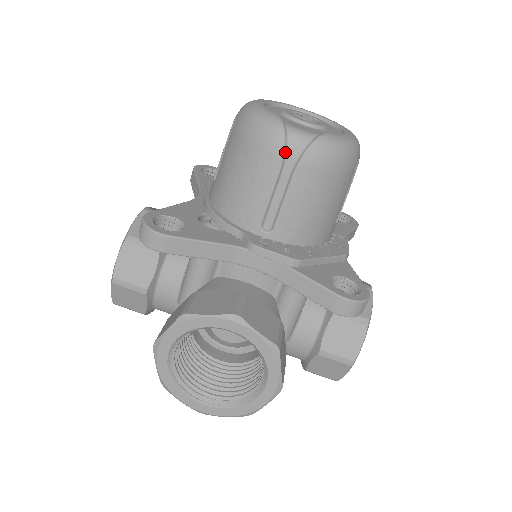
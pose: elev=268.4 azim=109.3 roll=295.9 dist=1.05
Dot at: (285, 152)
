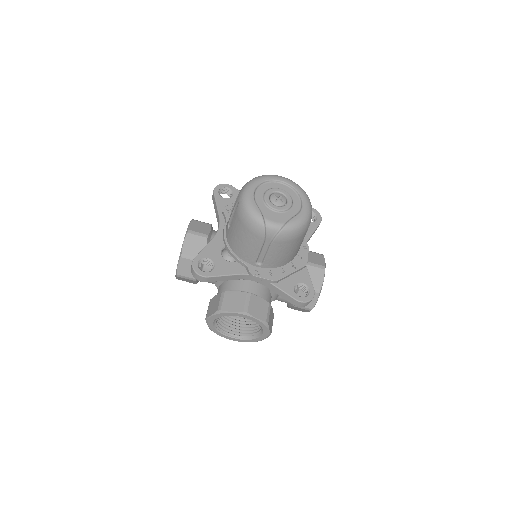
Dot at: (265, 236)
